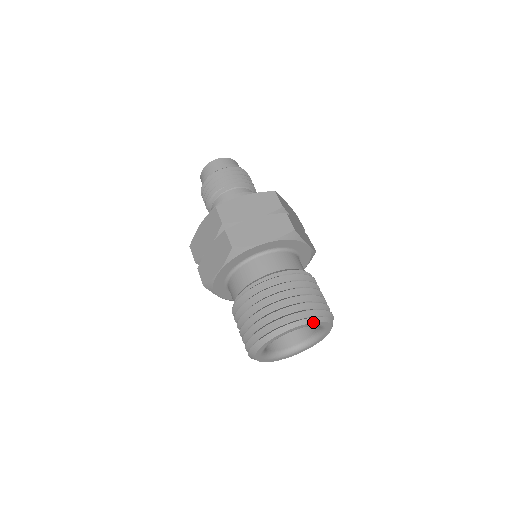
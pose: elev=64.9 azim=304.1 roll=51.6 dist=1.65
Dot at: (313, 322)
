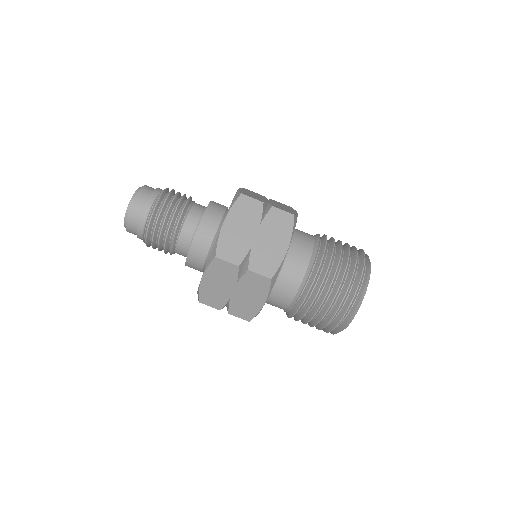
Dot at: (370, 273)
